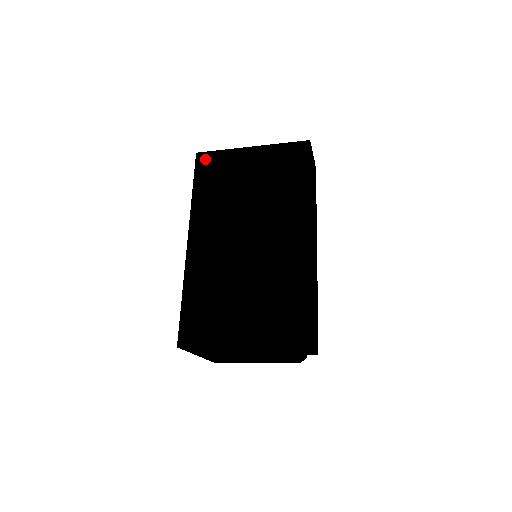
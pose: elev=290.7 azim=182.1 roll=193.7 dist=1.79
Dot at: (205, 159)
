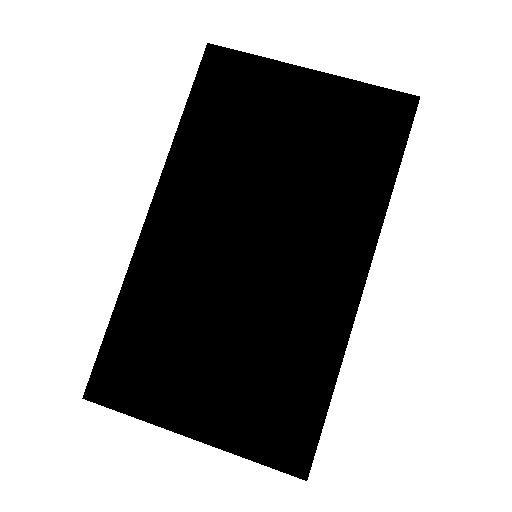
Dot at: (220, 62)
